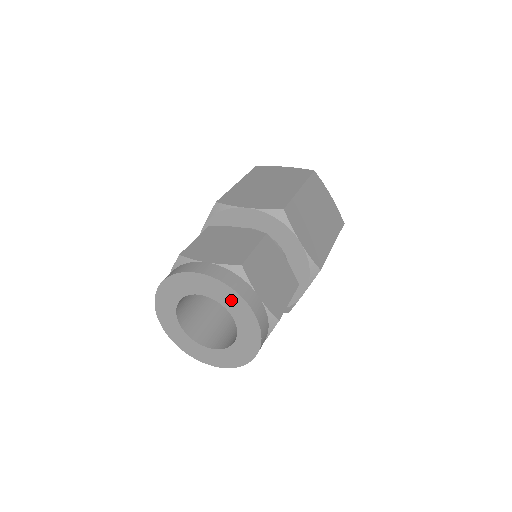
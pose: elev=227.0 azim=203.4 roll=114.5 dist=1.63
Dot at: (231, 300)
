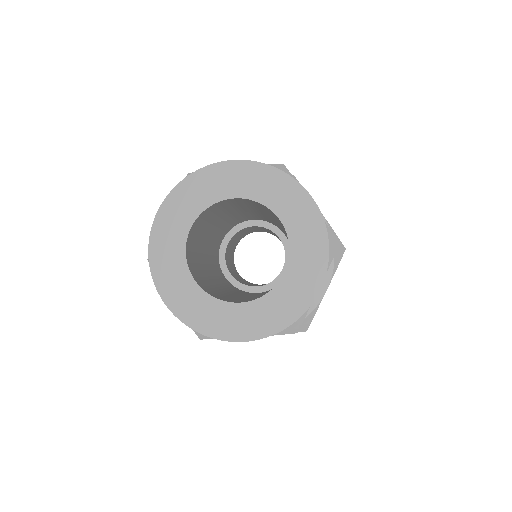
Dot at: (309, 260)
